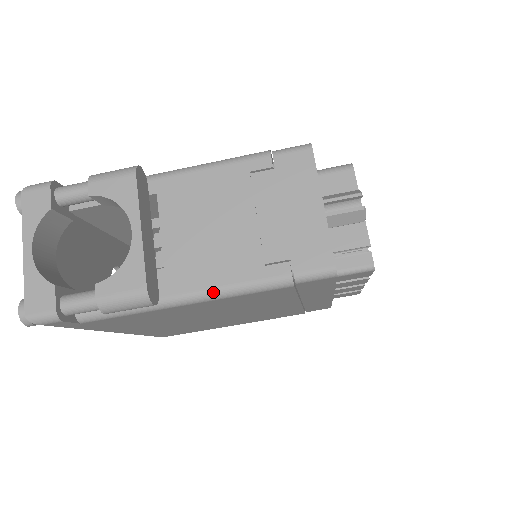
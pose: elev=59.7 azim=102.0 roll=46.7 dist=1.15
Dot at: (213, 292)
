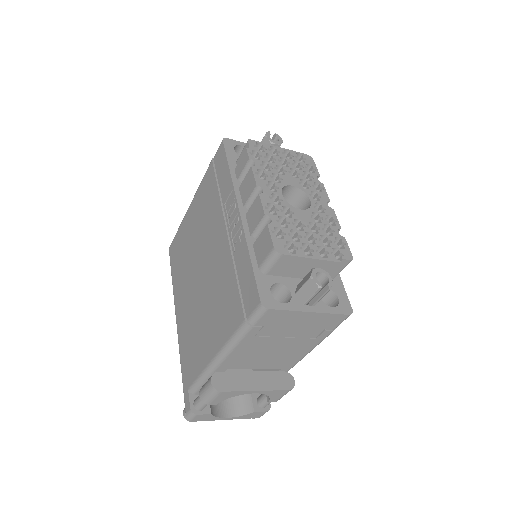
Dot at: occluded
